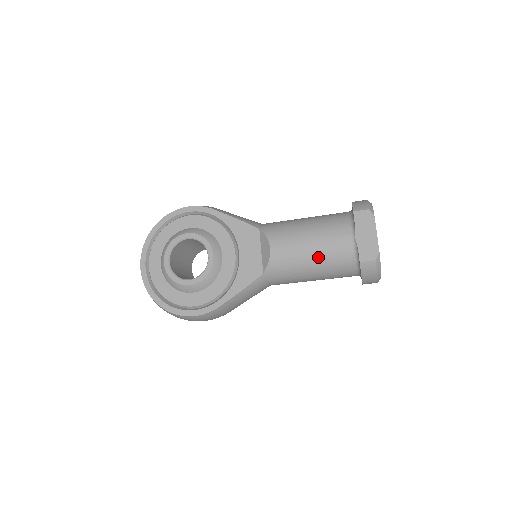
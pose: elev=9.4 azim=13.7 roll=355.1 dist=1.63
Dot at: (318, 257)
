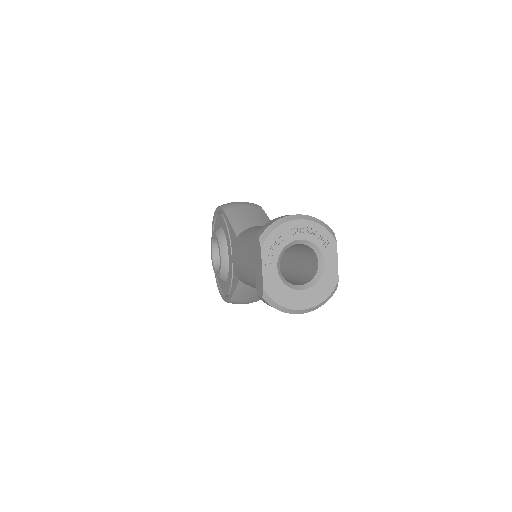
Dot at: (249, 278)
